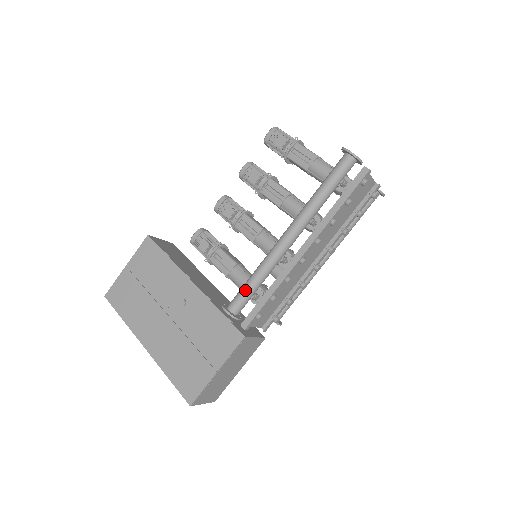
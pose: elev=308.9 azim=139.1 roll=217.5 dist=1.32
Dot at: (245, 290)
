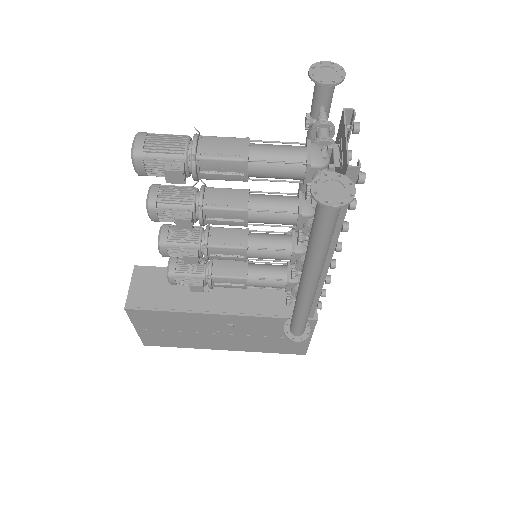
Dot at: (301, 324)
